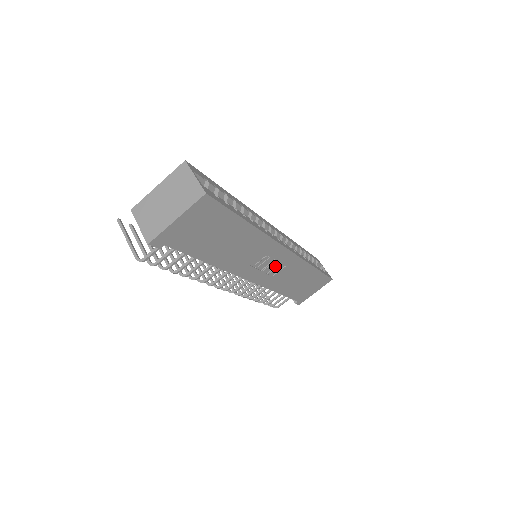
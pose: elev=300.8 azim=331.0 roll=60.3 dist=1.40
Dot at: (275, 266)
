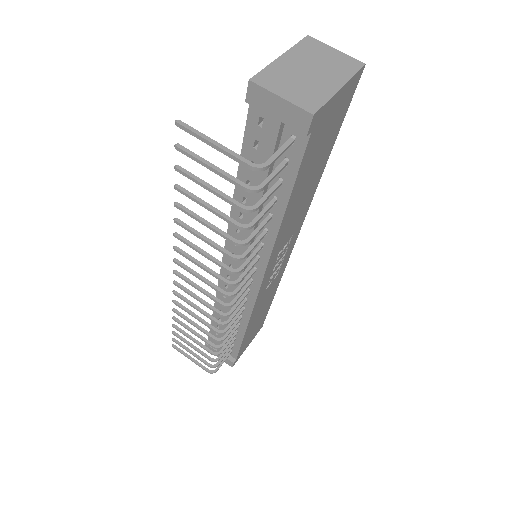
Dot at: (276, 270)
